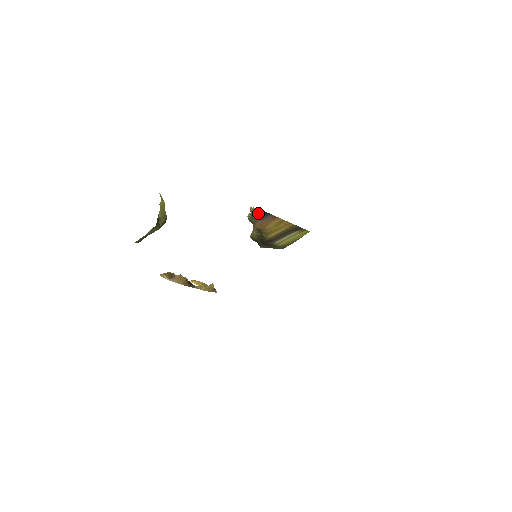
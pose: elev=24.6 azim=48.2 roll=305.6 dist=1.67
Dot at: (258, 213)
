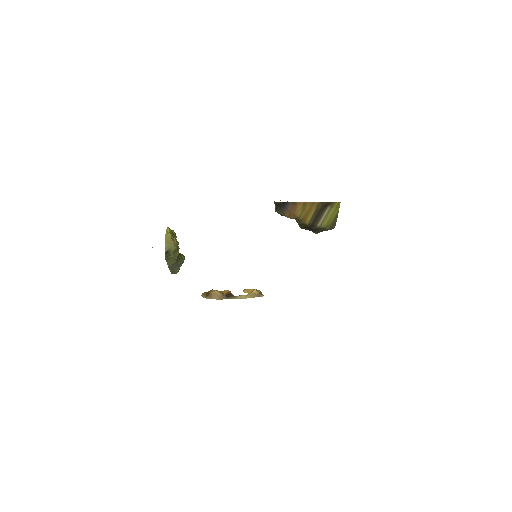
Dot at: (278, 205)
